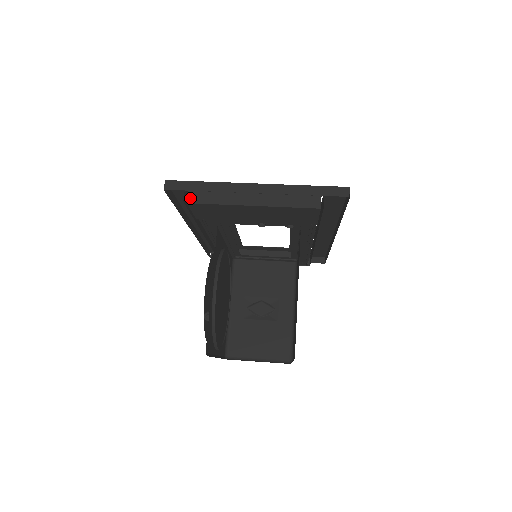
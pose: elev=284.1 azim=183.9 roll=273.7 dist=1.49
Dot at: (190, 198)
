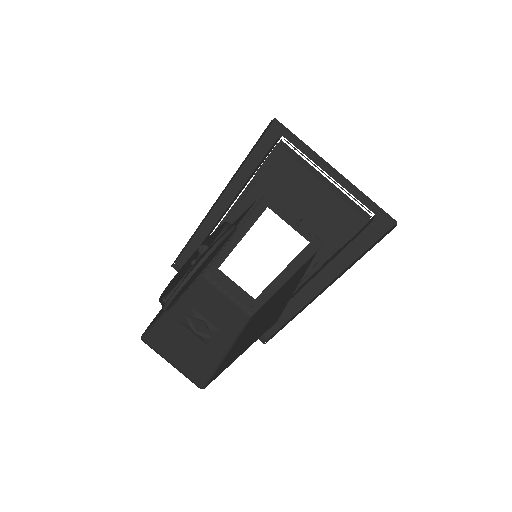
Dot at: (281, 144)
